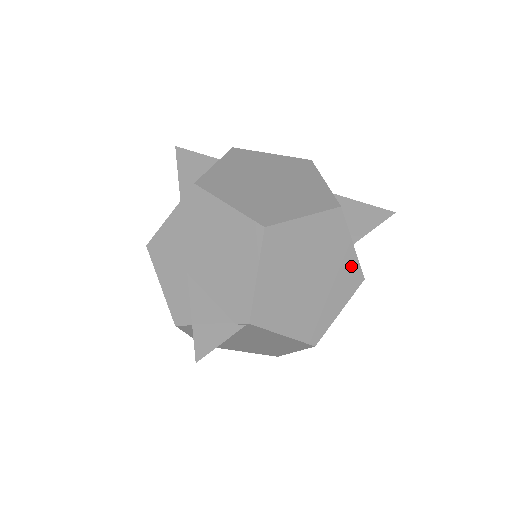
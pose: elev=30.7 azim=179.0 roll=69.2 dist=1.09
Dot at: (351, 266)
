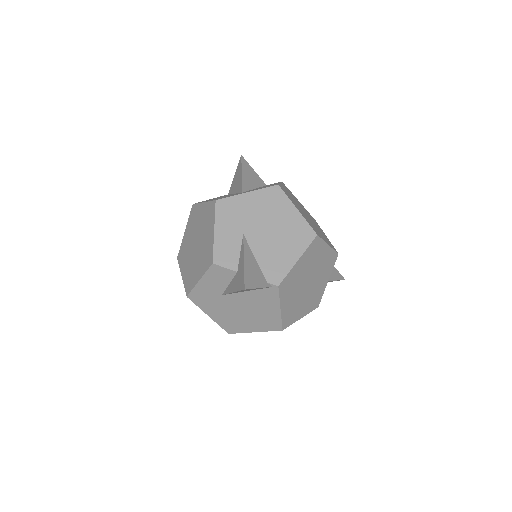
Dot at: (320, 293)
